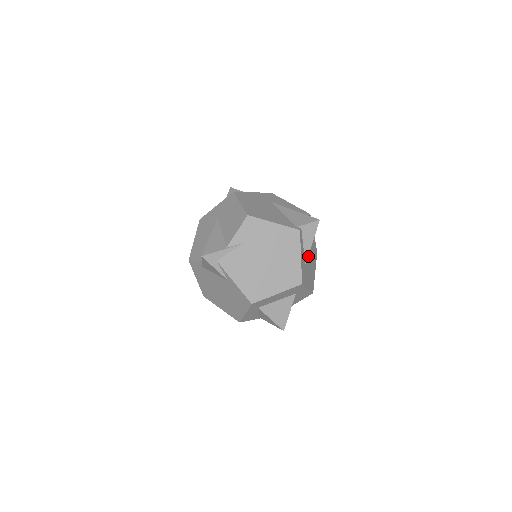
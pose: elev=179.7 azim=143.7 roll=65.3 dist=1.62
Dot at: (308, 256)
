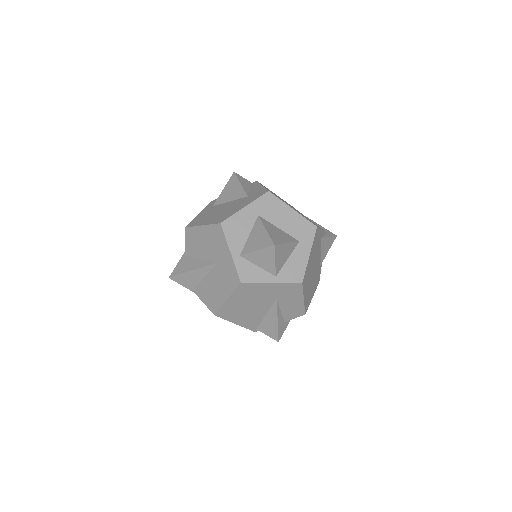
Dot at: occluded
